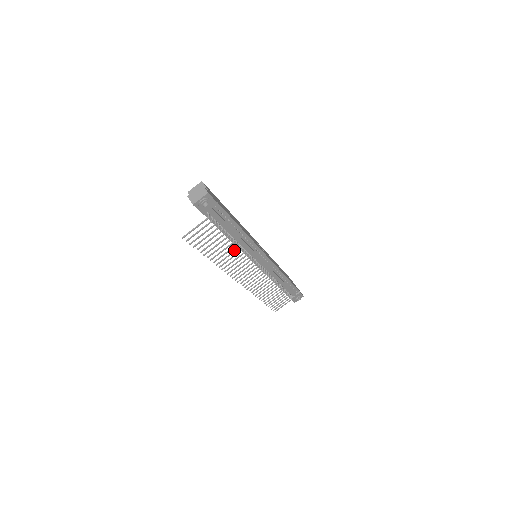
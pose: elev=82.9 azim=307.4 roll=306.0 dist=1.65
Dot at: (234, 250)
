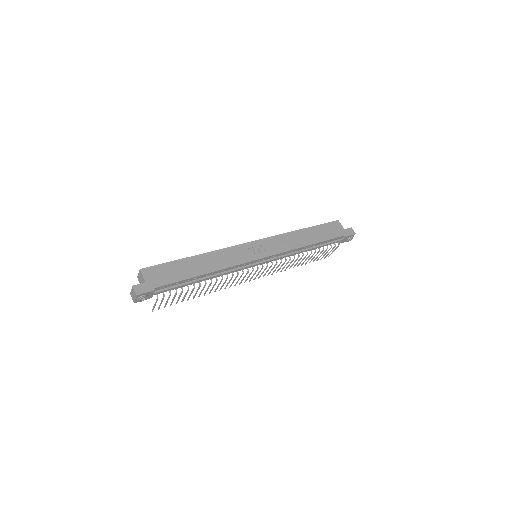
Dot at: occluded
